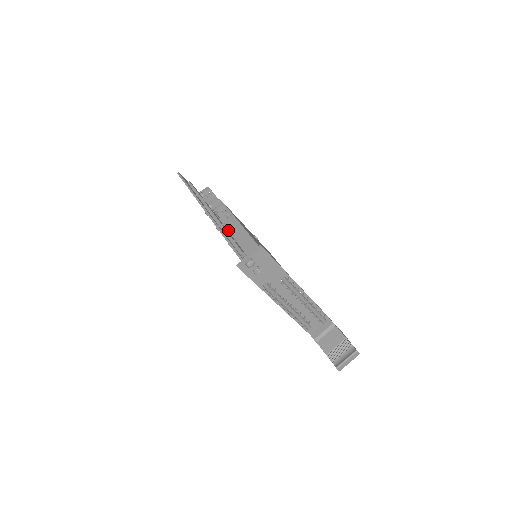
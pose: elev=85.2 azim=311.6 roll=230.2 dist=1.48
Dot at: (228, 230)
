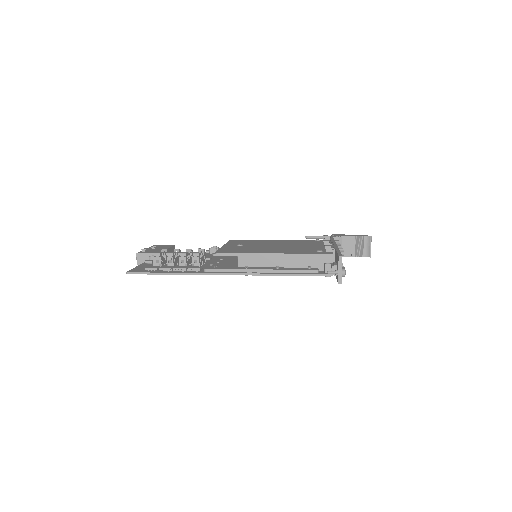
Dot at: (253, 267)
